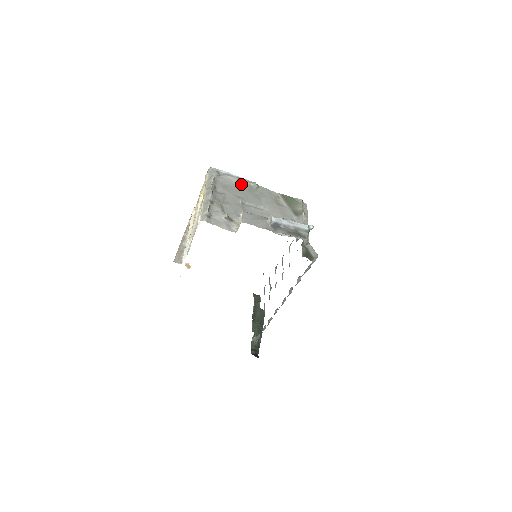
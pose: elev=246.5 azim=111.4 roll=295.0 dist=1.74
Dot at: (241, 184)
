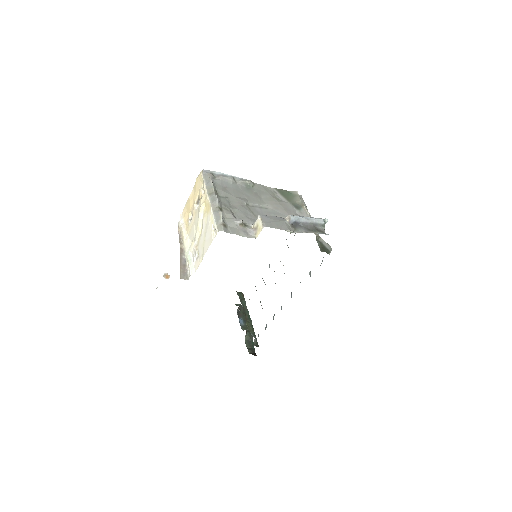
Dot at: (237, 184)
